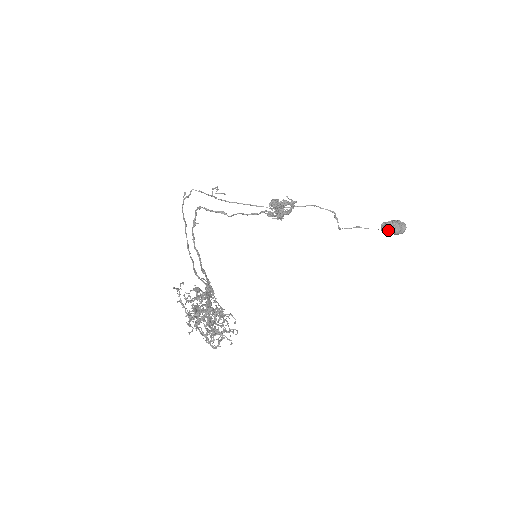
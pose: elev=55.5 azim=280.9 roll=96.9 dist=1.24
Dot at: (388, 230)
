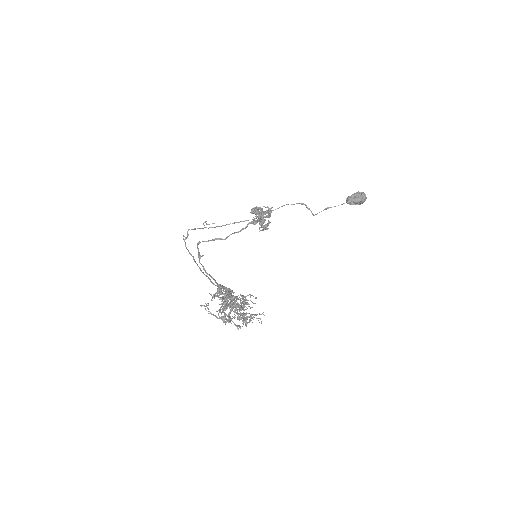
Dot at: (352, 201)
